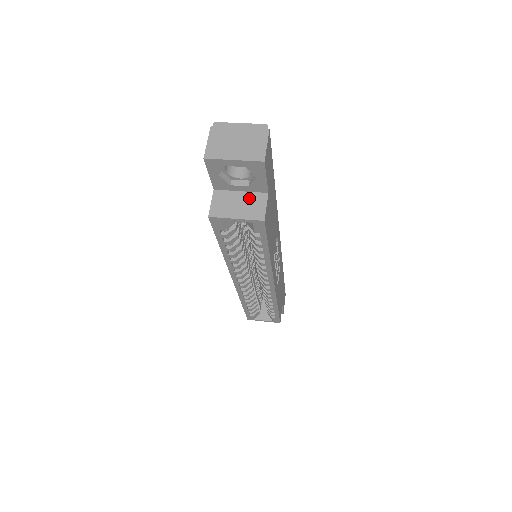
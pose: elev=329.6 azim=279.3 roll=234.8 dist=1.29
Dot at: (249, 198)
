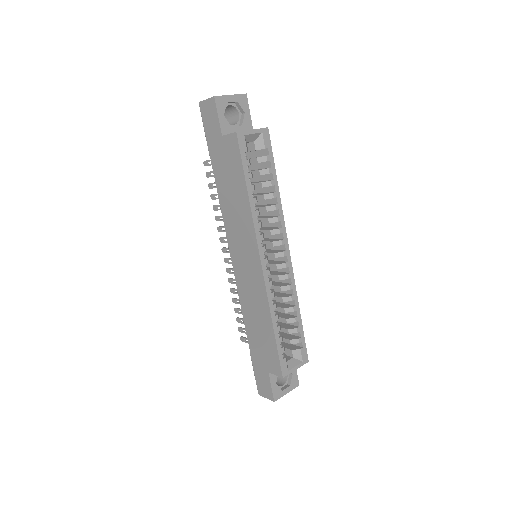
Dot at: occluded
